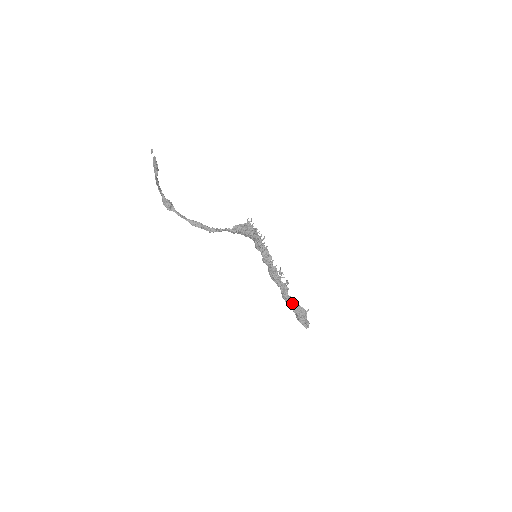
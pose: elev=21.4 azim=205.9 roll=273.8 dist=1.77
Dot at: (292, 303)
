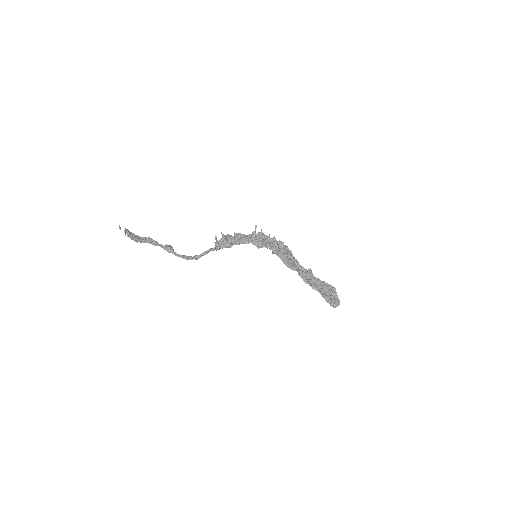
Dot at: (311, 286)
